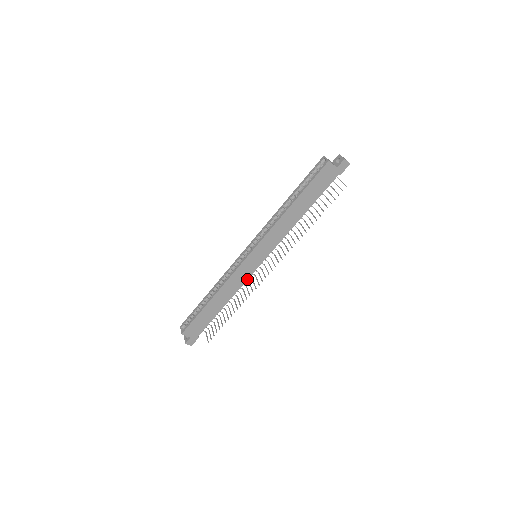
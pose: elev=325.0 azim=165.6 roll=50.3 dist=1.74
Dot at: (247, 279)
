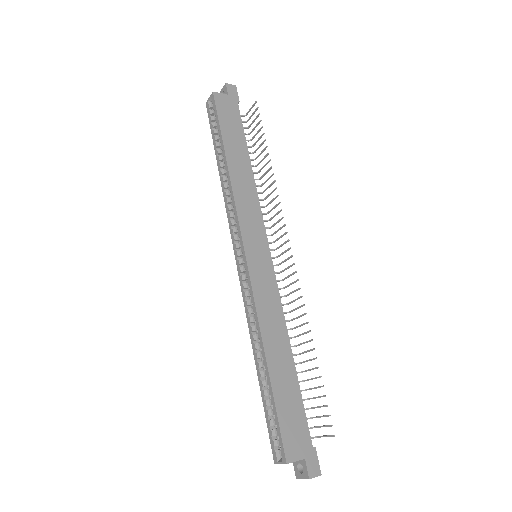
Dot at: (277, 291)
